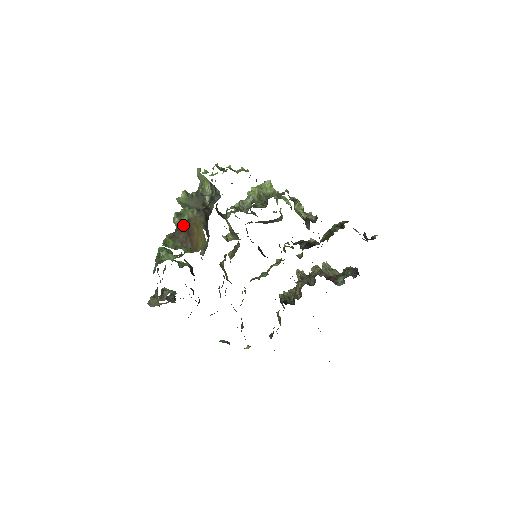
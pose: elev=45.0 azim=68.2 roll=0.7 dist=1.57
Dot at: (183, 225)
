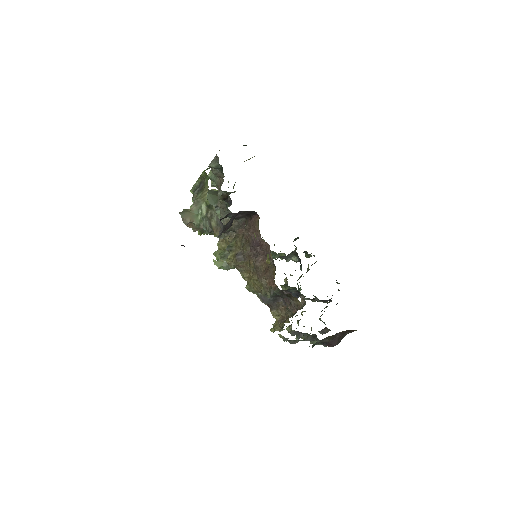
Dot at: occluded
